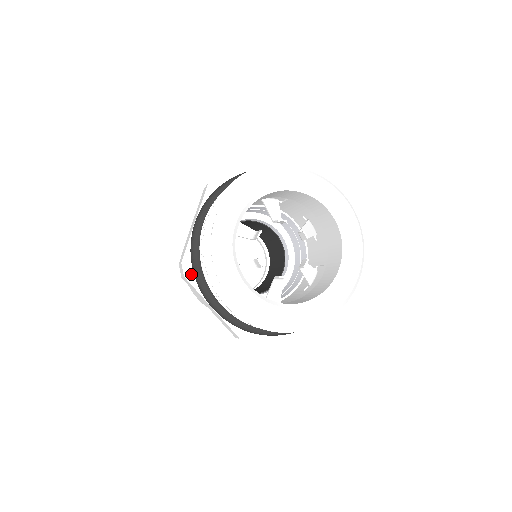
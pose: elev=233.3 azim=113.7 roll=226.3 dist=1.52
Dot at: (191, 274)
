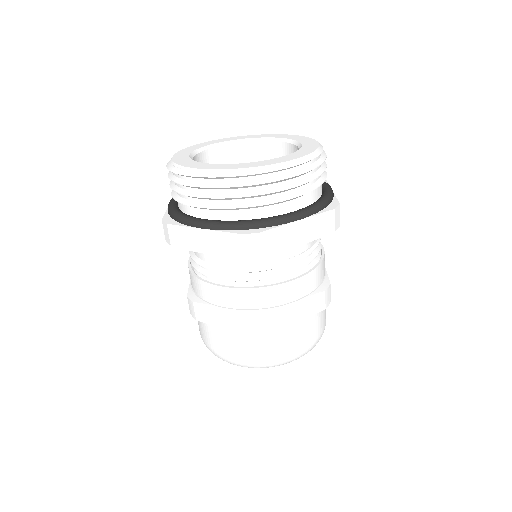
Dot at: (173, 222)
